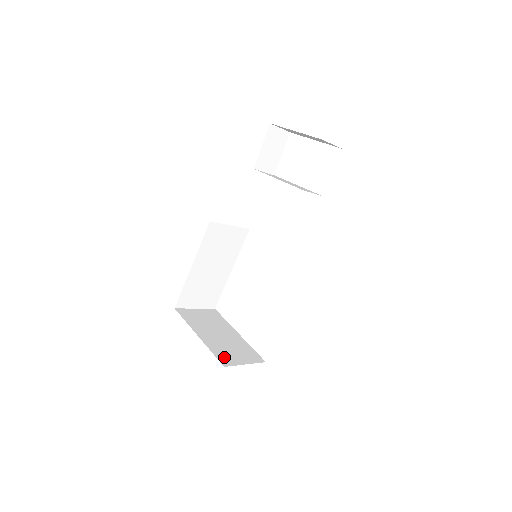
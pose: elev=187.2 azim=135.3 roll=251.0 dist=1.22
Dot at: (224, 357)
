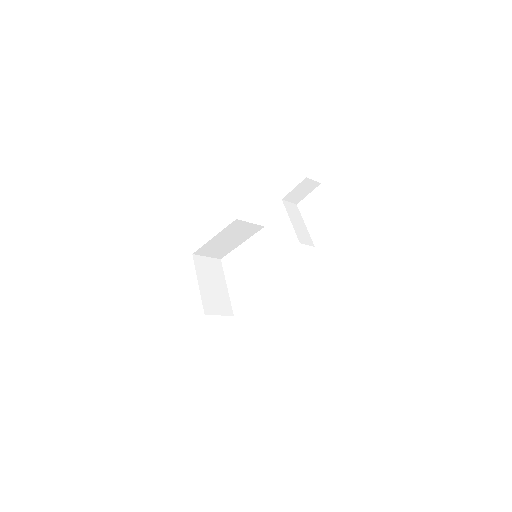
Dot at: (208, 306)
